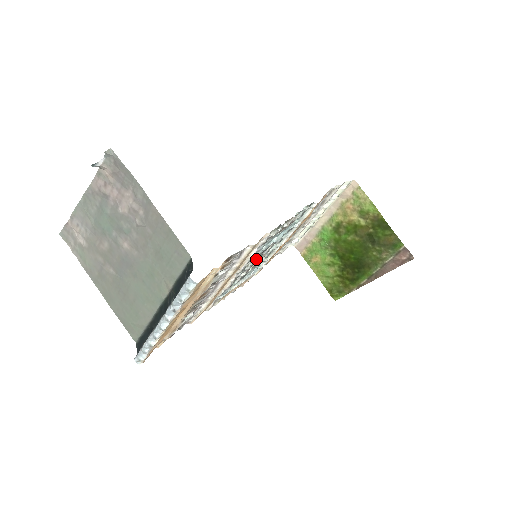
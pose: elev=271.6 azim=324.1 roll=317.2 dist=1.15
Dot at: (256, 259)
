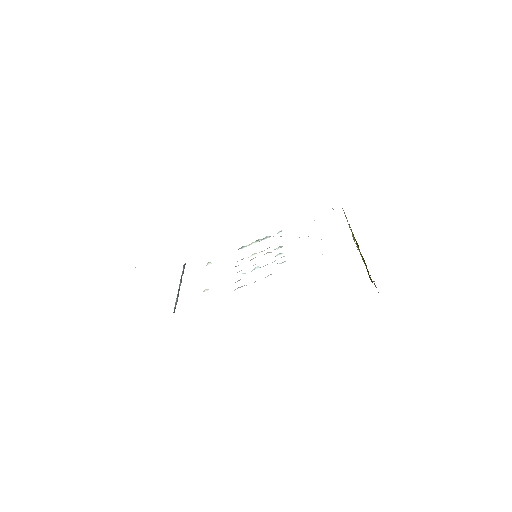
Dot at: occluded
